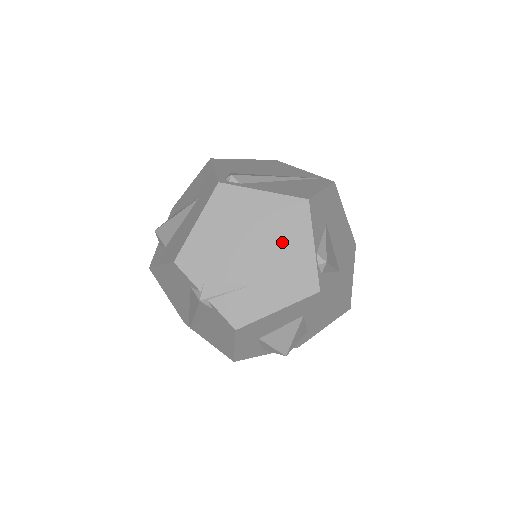
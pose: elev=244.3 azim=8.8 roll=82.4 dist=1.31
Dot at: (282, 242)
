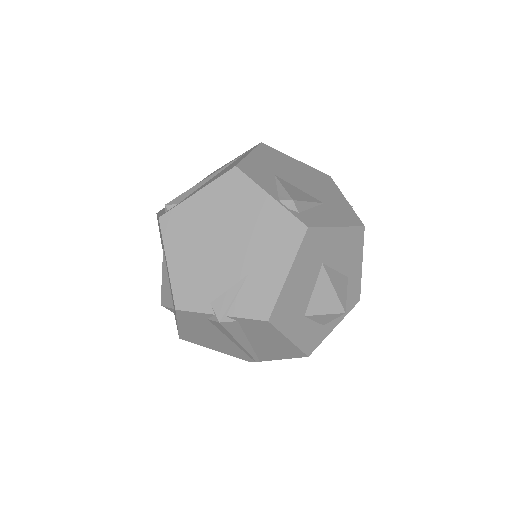
Dot at: (244, 217)
